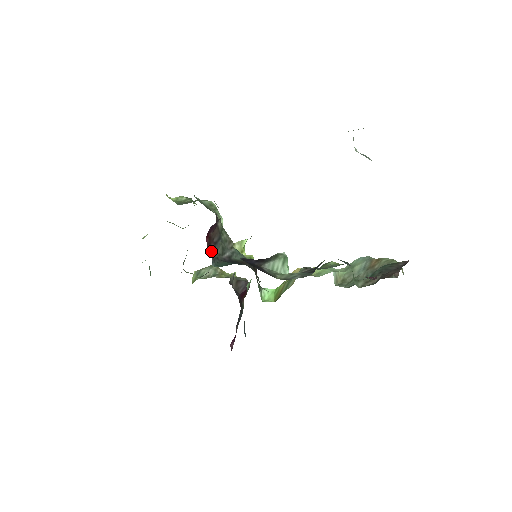
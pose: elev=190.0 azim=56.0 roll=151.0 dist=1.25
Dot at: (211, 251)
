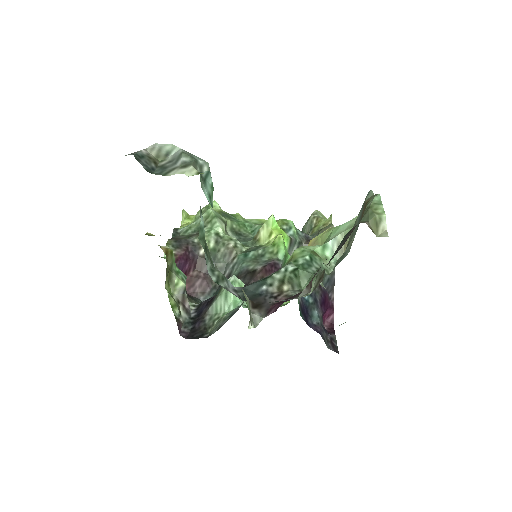
Dot at: (199, 290)
